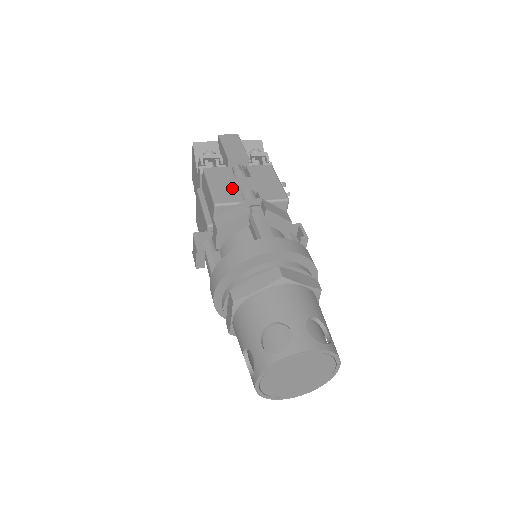
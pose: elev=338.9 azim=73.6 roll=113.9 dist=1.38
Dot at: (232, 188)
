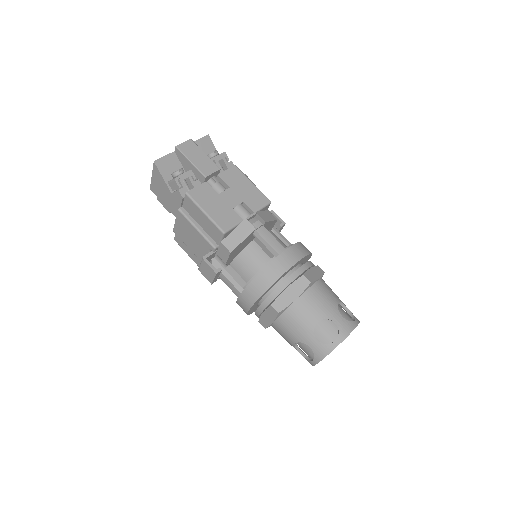
Dot at: (224, 208)
